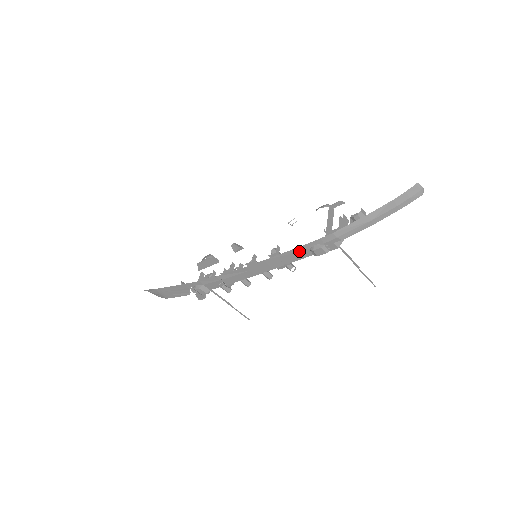
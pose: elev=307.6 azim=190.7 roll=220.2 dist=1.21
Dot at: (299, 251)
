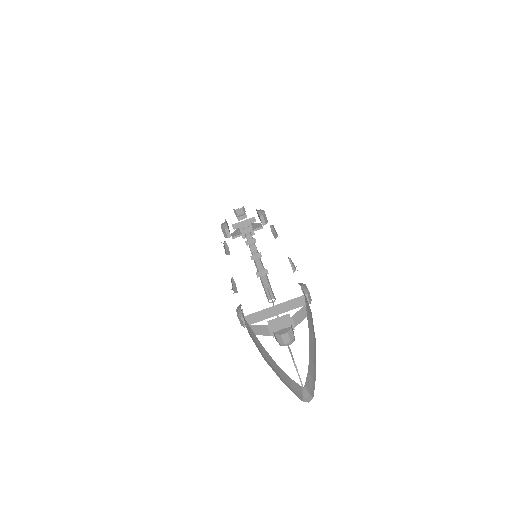
Dot at: occluded
